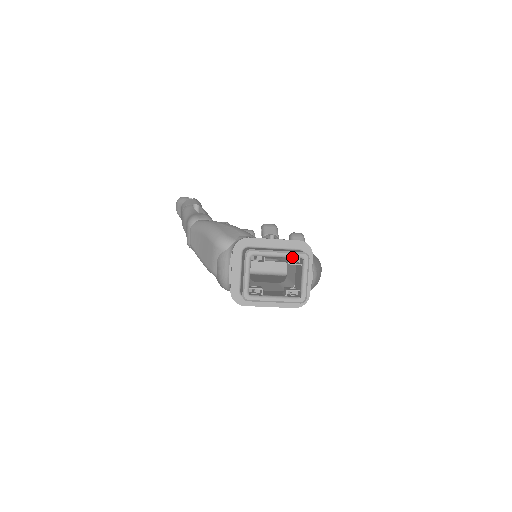
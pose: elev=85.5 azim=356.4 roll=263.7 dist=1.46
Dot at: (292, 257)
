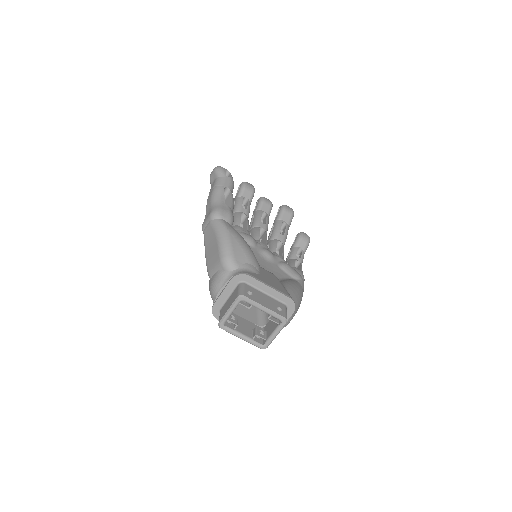
Dot at: (273, 316)
